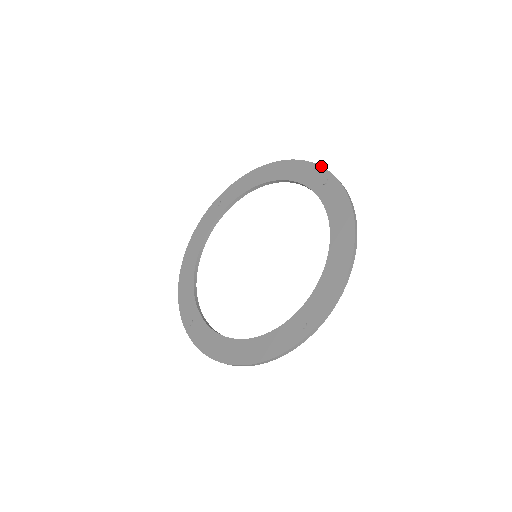
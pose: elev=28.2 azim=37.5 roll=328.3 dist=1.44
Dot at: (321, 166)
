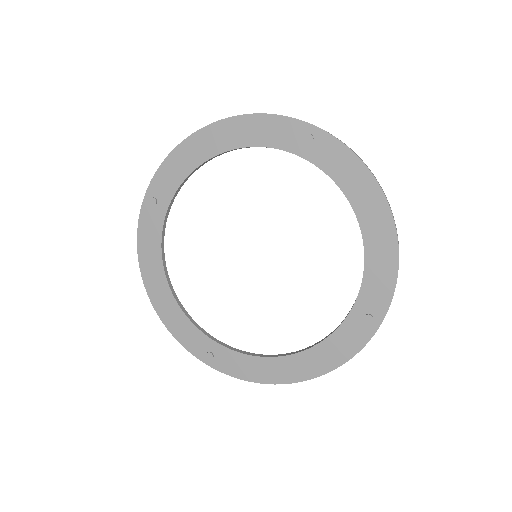
Dot at: occluded
